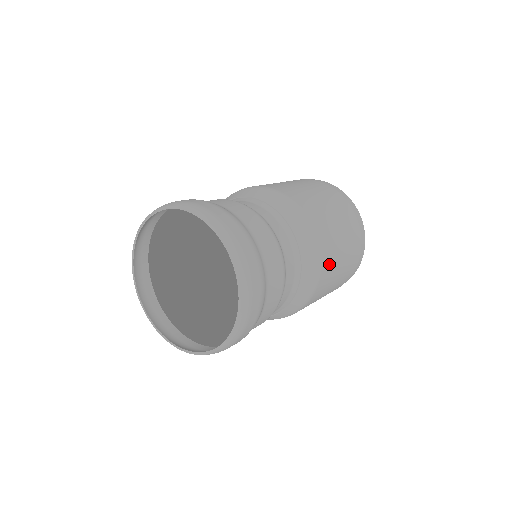
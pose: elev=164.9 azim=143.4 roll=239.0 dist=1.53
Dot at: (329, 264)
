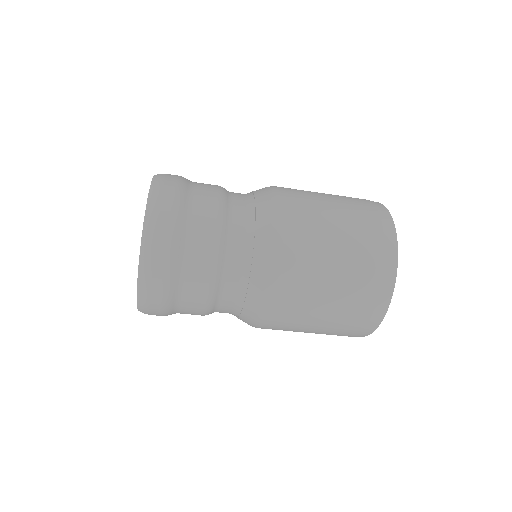
Dot at: (302, 225)
